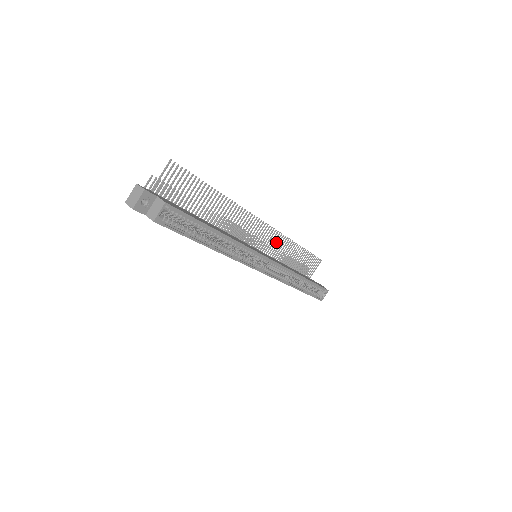
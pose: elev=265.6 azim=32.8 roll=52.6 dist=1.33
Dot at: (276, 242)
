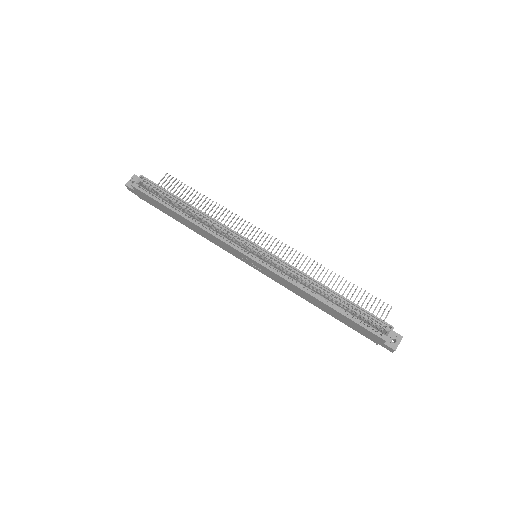
Dot at: (294, 260)
